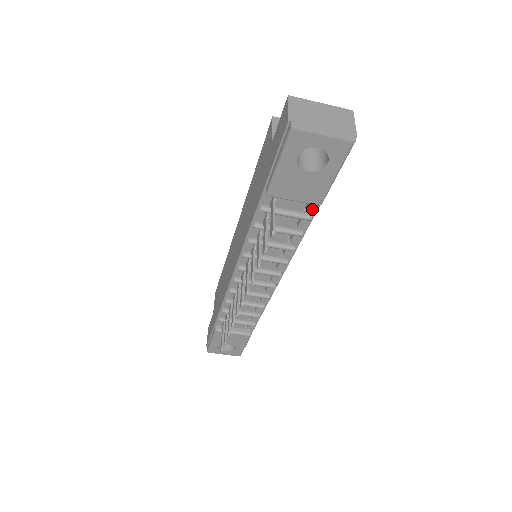
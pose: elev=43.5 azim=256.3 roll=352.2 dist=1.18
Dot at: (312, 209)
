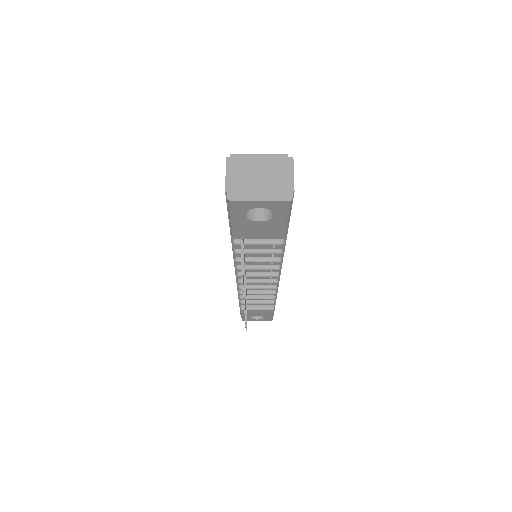
Dot at: occluded
